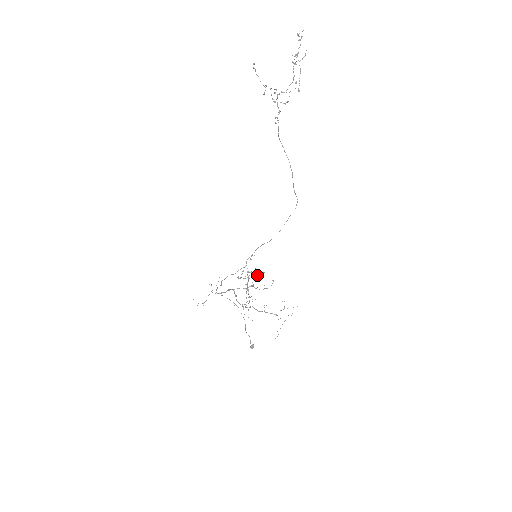
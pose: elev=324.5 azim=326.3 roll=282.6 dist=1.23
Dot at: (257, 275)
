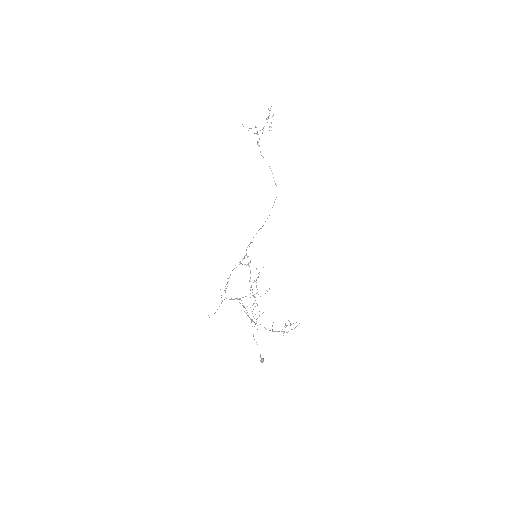
Dot at: (259, 274)
